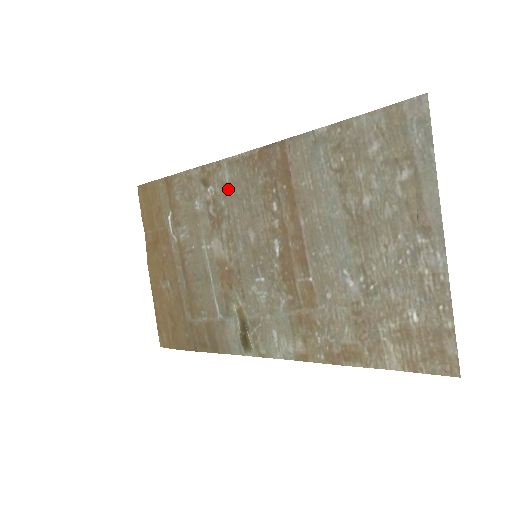
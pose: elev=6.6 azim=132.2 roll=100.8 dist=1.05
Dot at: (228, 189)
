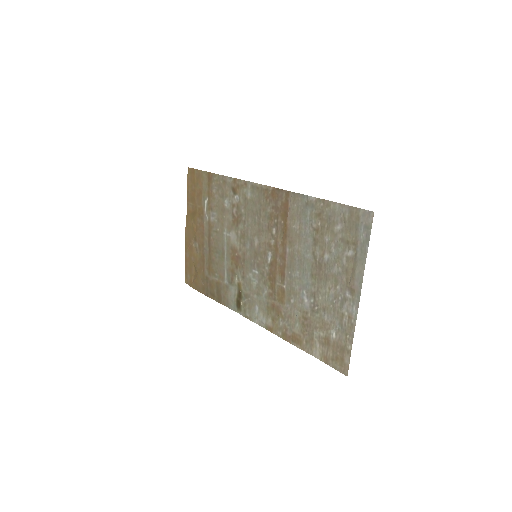
Dot at: (248, 203)
